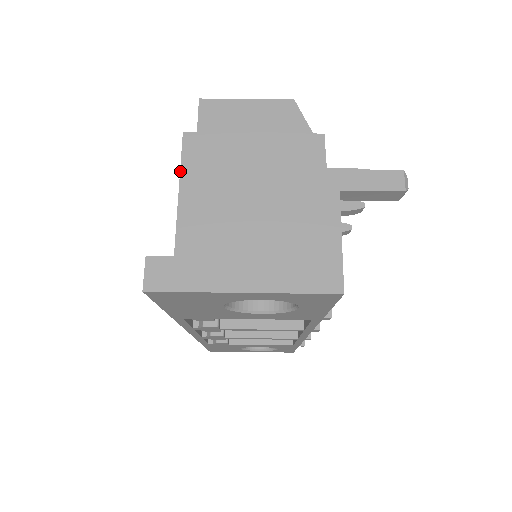
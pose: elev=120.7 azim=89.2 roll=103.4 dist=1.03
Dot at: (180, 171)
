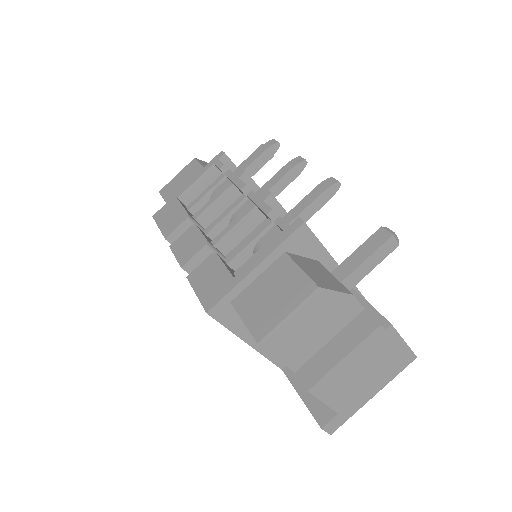
Dot at: occluded
